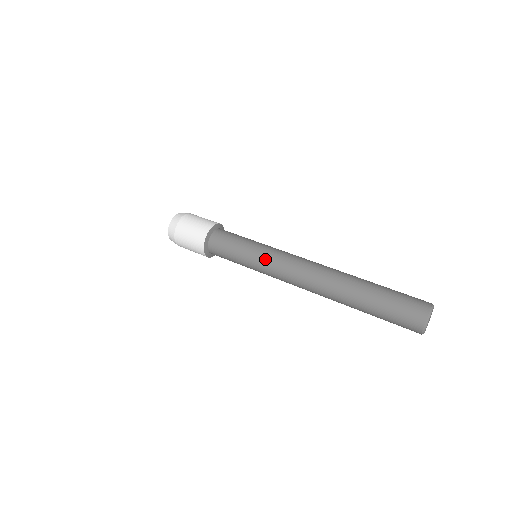
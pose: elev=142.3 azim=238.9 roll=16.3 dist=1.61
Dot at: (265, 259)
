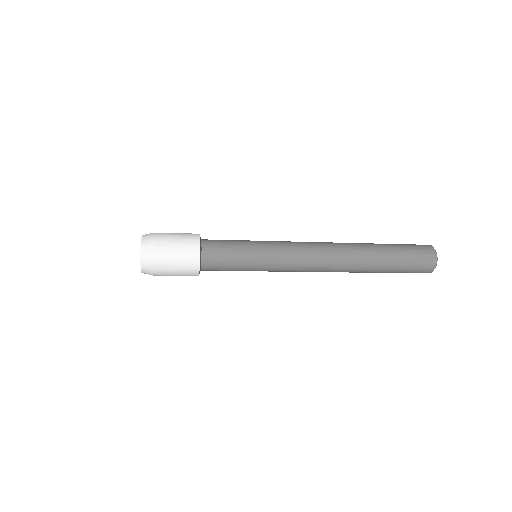
Dot at: (277, 248)
